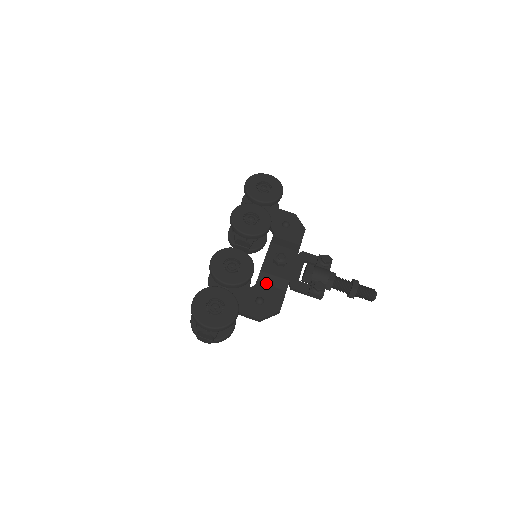
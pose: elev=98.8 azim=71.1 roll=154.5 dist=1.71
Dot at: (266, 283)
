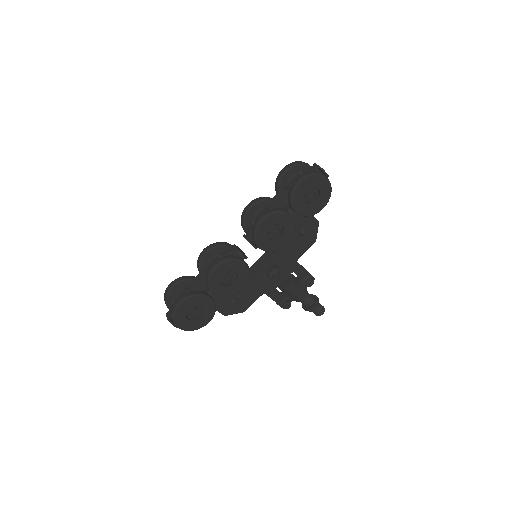
Dot at: (248, 287)
